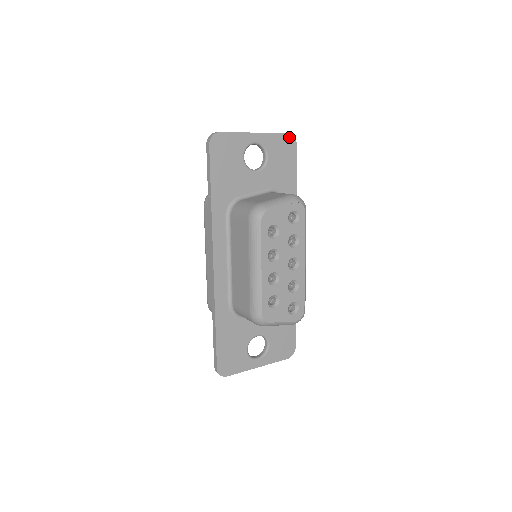
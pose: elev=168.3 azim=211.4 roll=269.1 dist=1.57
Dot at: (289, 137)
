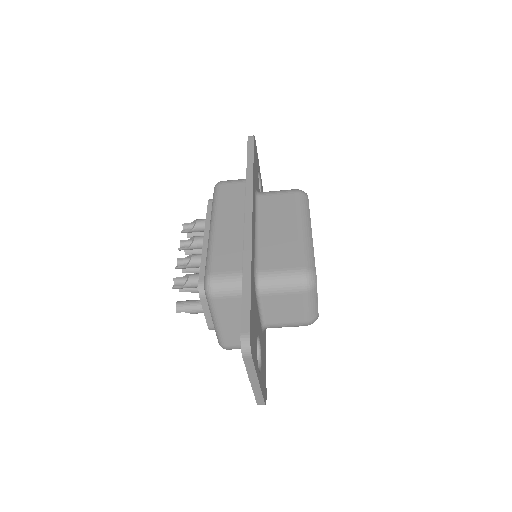
Dot at: occluded
